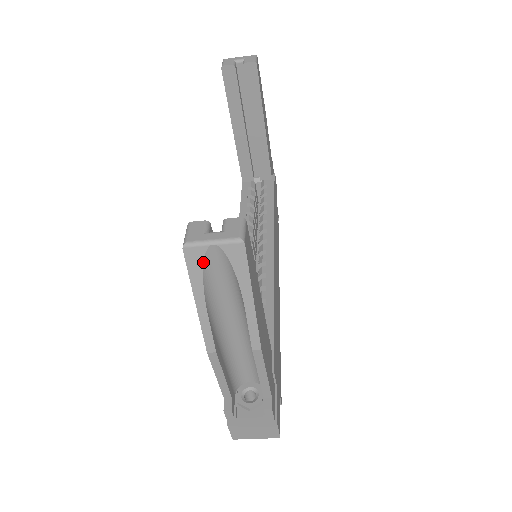
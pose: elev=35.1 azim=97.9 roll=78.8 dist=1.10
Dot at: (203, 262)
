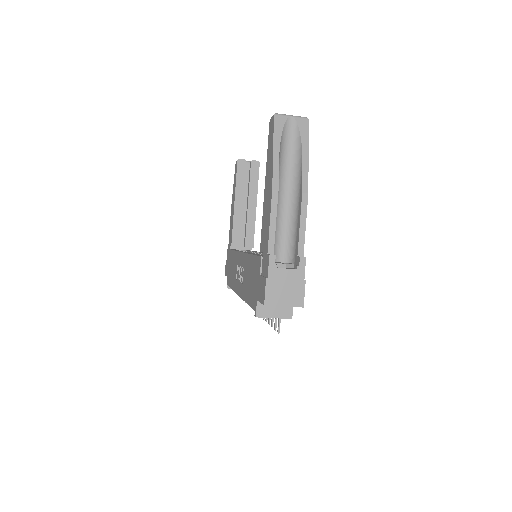
Dot at: (284, 125)
